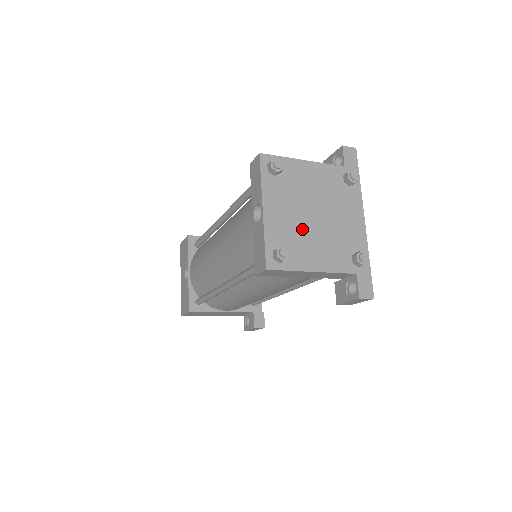
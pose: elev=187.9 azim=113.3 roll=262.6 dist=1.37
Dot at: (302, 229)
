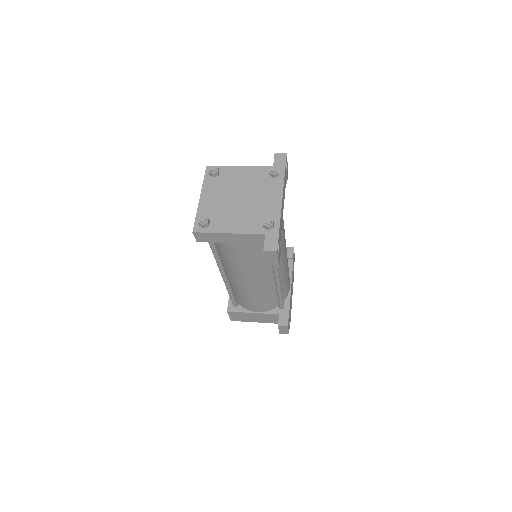
Dot at: (226, 207)
